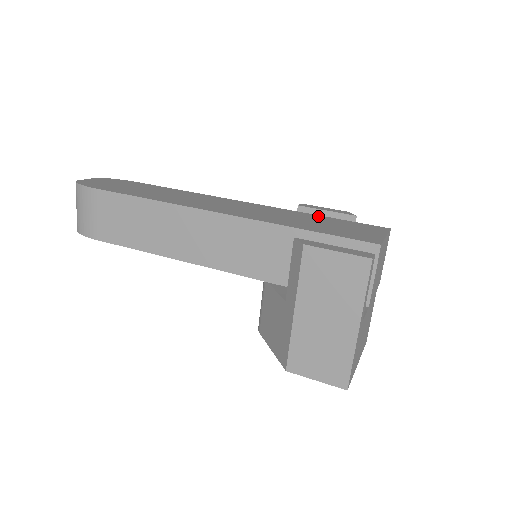
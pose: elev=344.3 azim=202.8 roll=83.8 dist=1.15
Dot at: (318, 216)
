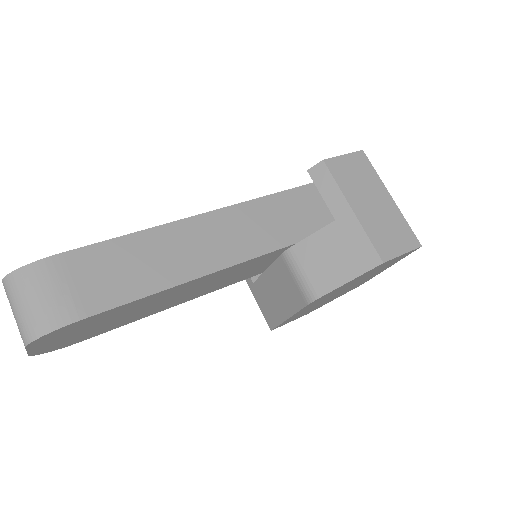
Dot at: occluded
